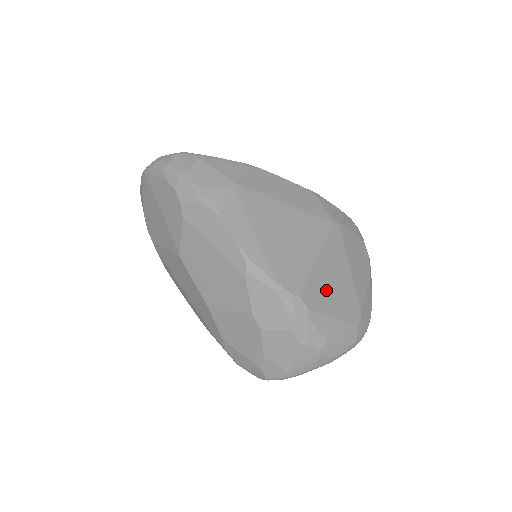
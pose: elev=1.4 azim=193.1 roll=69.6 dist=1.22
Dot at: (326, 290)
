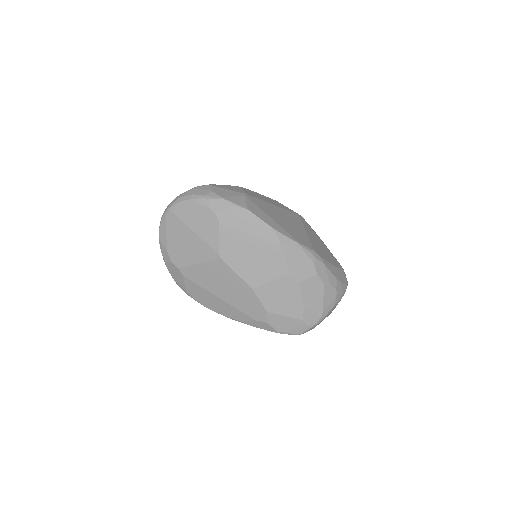
Dot at: (320, 249)
